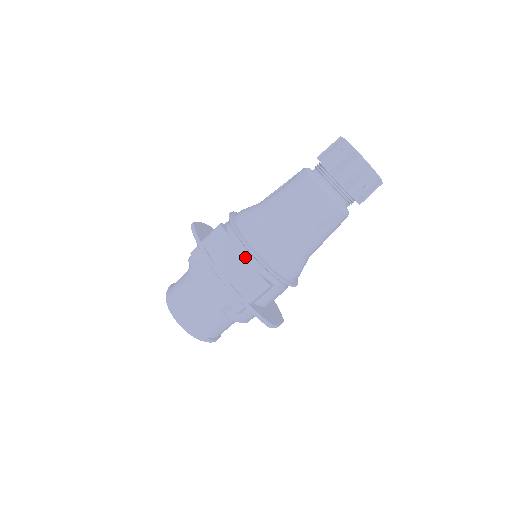
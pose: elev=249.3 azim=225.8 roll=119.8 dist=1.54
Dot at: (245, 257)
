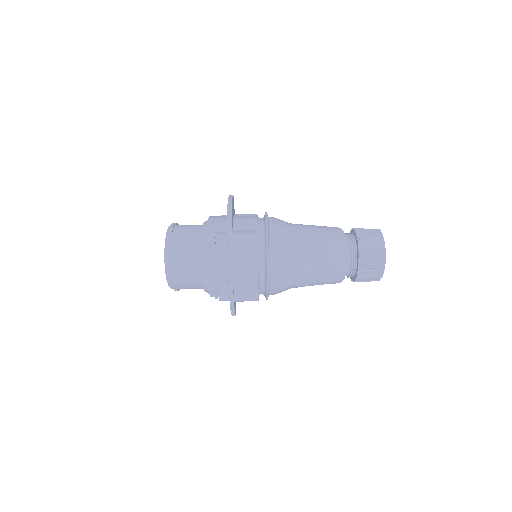
Dot at: (259, 277)
